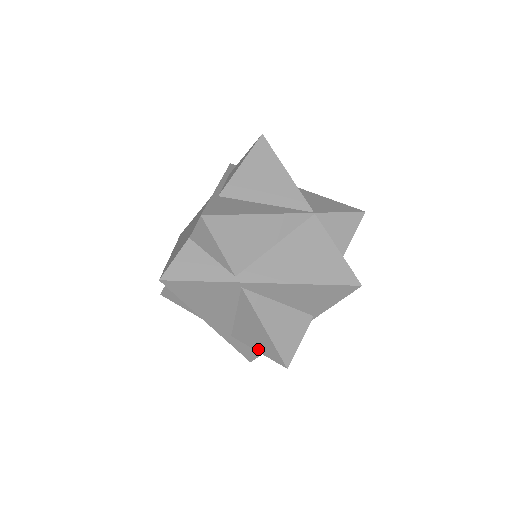
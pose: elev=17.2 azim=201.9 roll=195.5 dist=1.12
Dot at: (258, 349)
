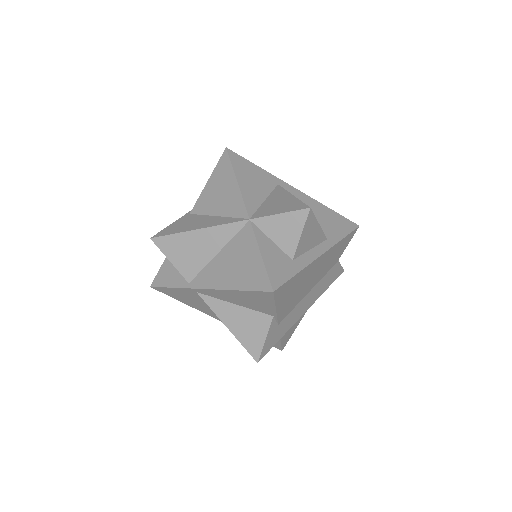
Dot at: occluded
